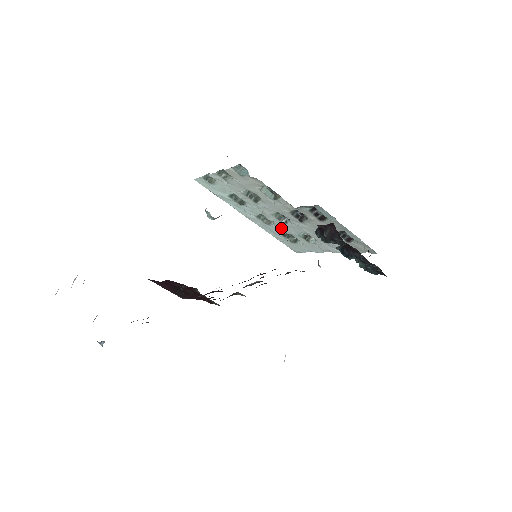
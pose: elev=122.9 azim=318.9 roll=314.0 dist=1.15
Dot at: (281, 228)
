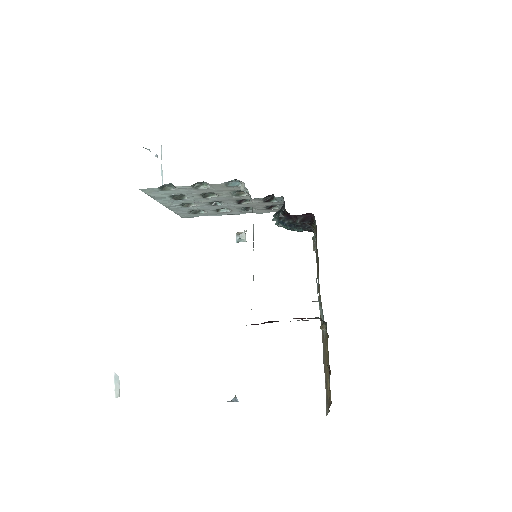
Dot at: (200, 208)
